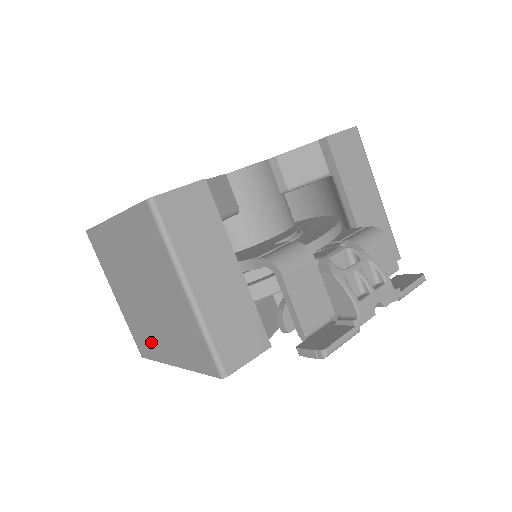
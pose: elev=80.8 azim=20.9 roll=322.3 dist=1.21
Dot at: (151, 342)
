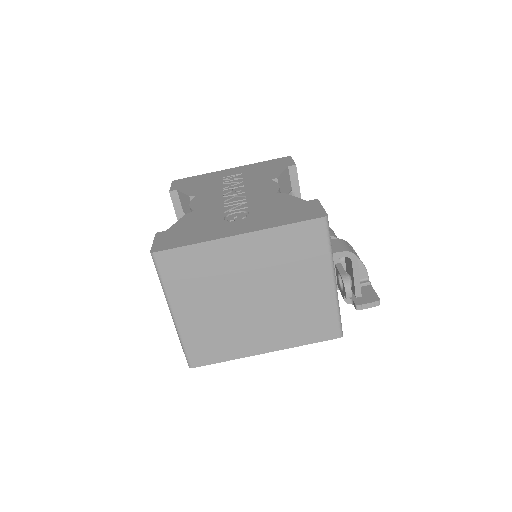
Dot at: (232, 343)
